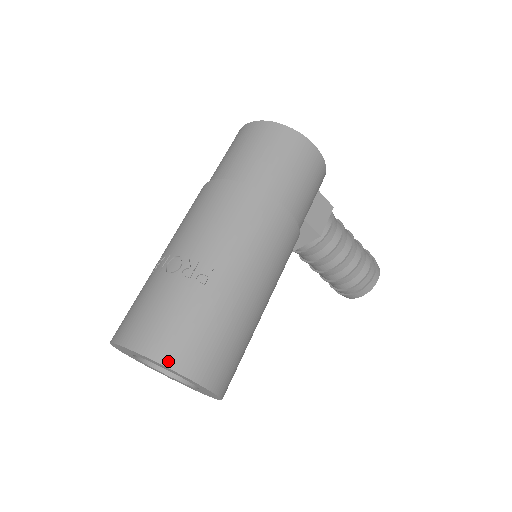
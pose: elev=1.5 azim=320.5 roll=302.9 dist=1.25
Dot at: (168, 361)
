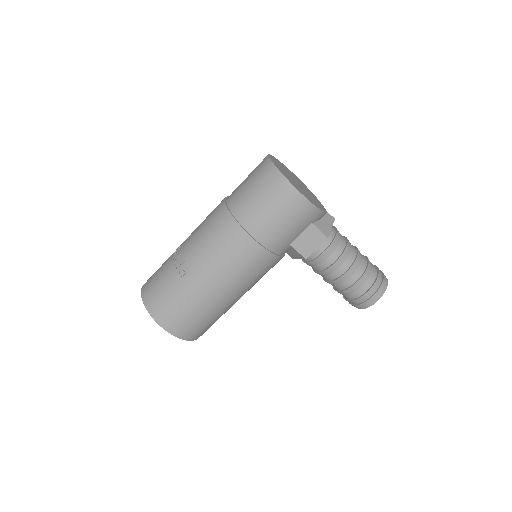
Dot at: (151, 311)
